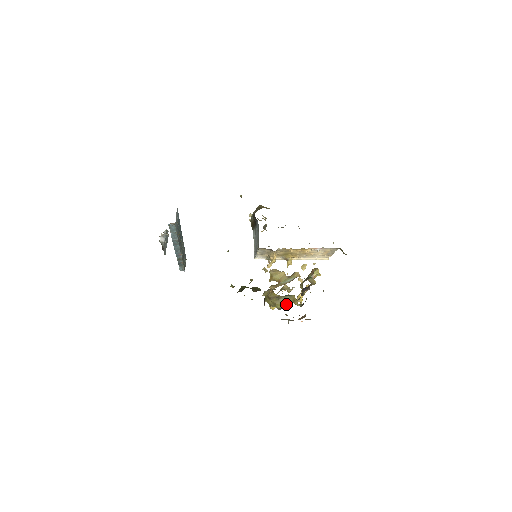
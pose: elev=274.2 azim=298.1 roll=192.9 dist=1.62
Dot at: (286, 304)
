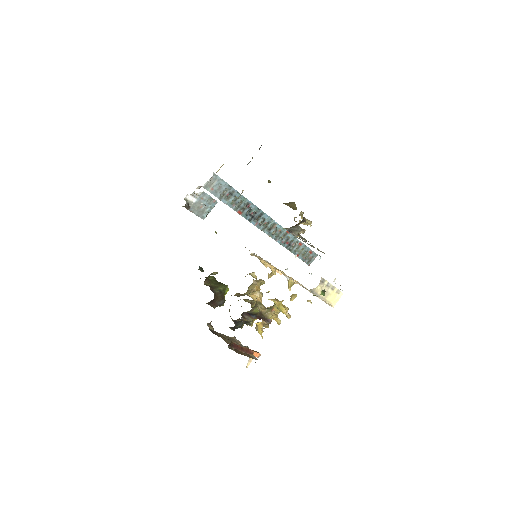
Dot at: (234, 321)
